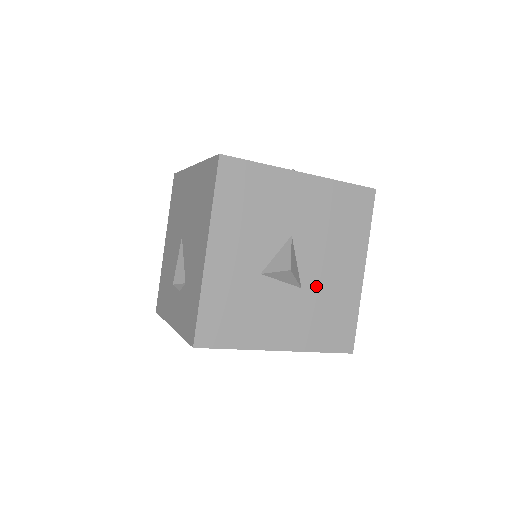
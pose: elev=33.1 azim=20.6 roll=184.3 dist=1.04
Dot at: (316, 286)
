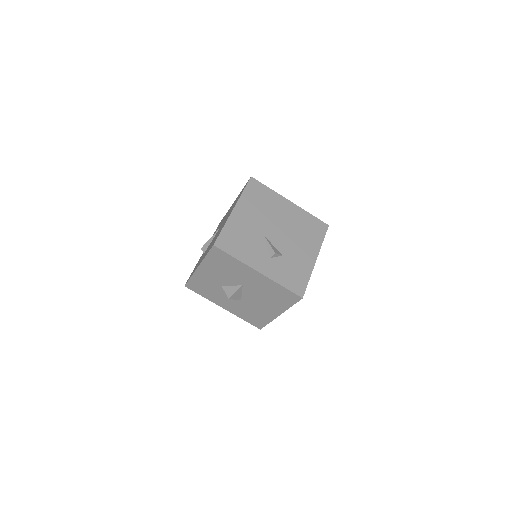
Dot at: (249, 304)
